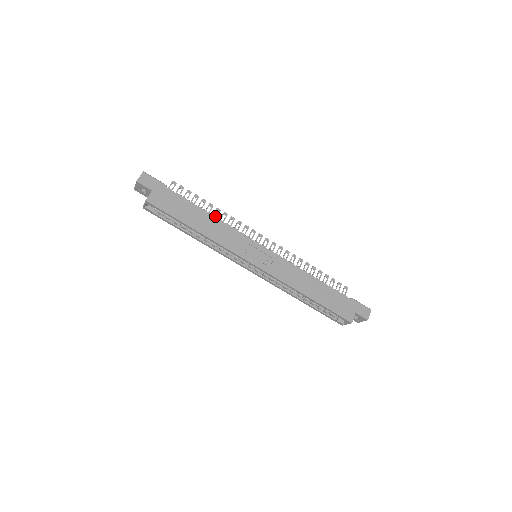
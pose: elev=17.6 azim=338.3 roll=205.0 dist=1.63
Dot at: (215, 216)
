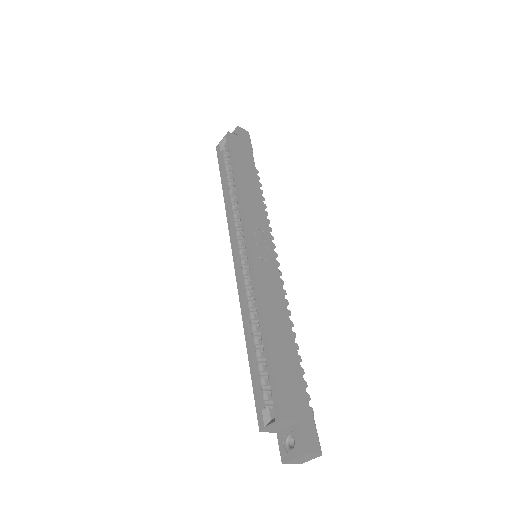
Dot at: occluded
